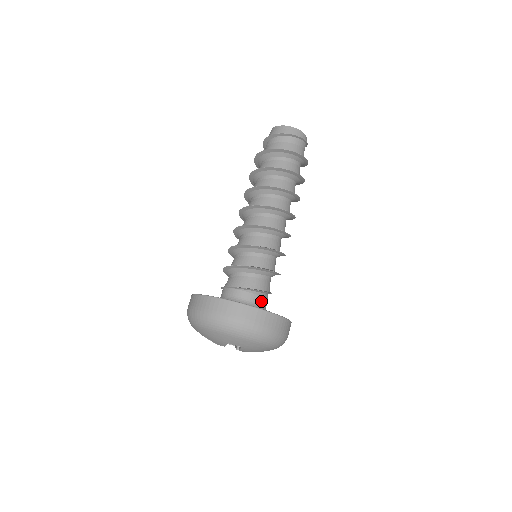
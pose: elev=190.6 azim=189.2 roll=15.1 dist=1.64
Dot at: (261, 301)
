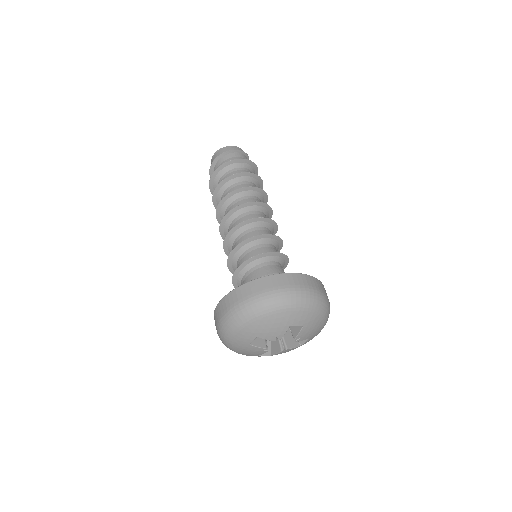
Dot at: occluded
